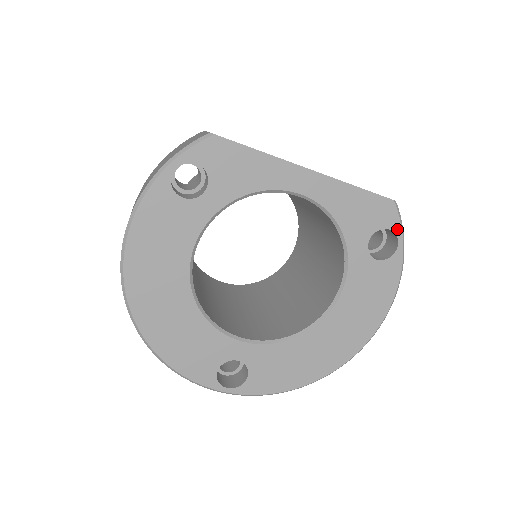
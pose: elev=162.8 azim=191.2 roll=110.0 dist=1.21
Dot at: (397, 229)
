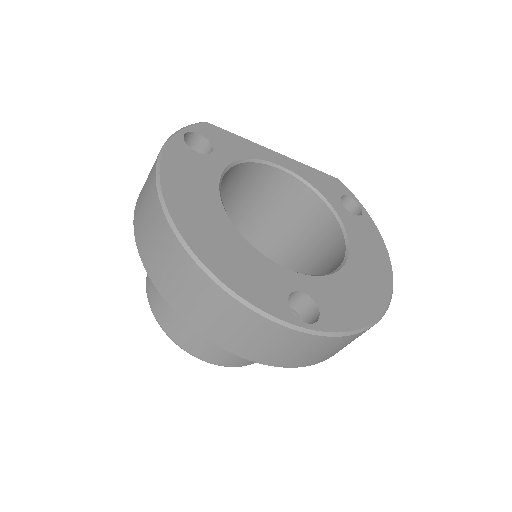
Dot at: (353, 197)
